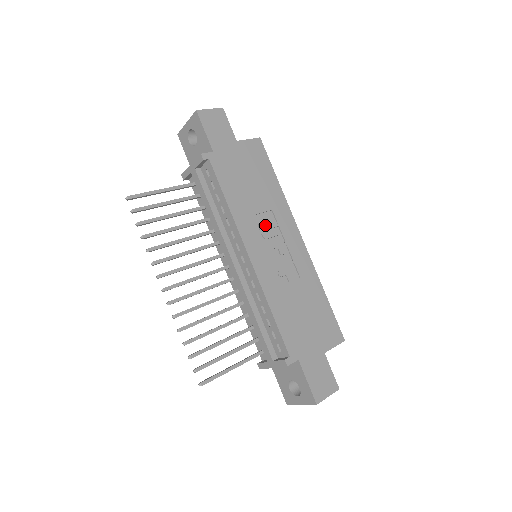
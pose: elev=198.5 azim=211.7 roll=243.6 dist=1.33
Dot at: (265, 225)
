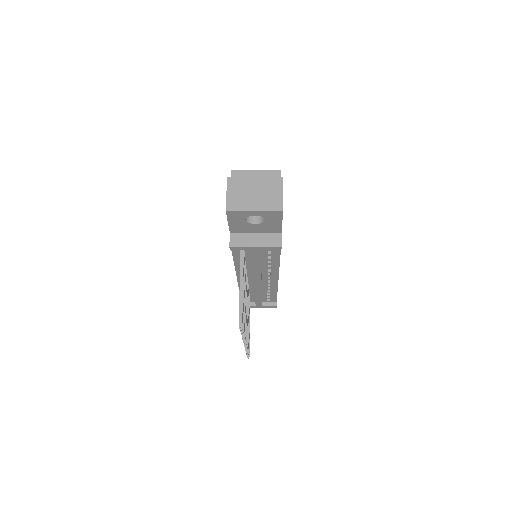
Dot at: occluded
